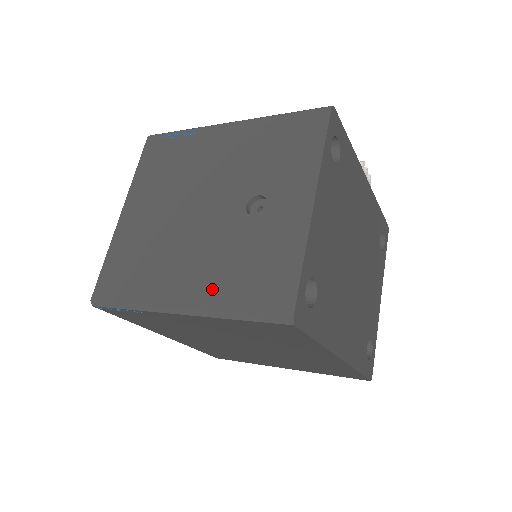
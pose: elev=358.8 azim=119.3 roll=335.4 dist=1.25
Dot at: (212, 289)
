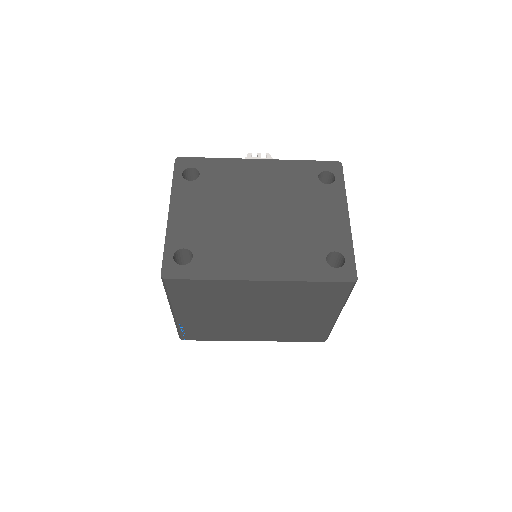
Dot at: occluded
